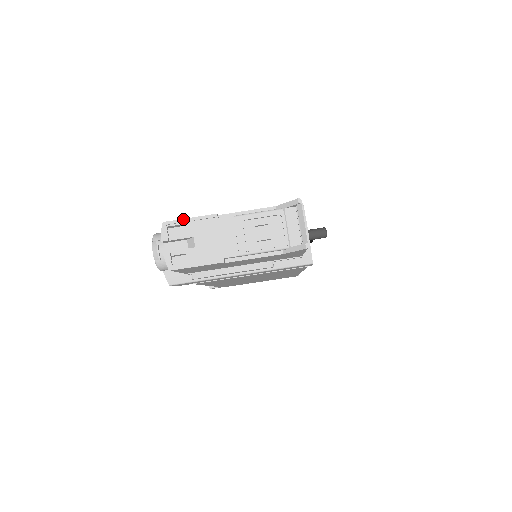
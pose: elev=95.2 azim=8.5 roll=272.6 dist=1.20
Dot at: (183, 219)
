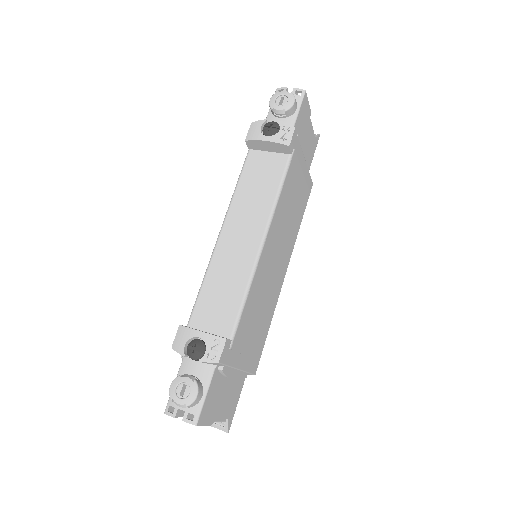
Dot at: occluded
